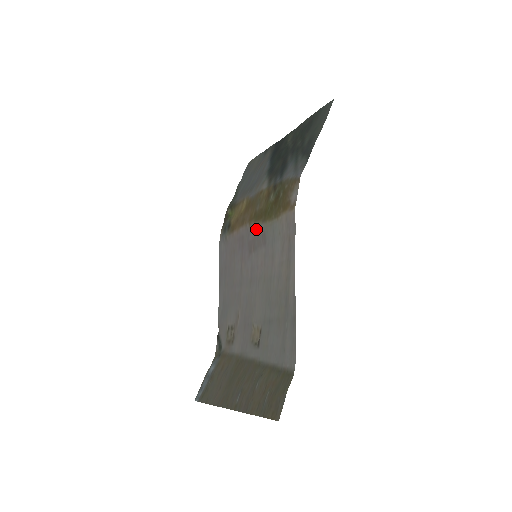
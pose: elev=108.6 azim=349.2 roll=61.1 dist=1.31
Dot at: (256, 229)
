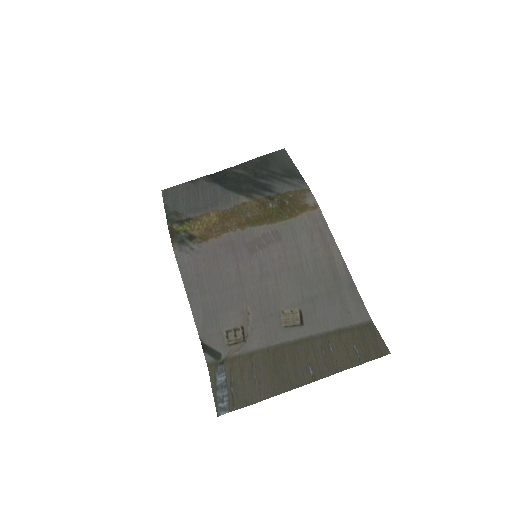
Dot at: (259, 231)
